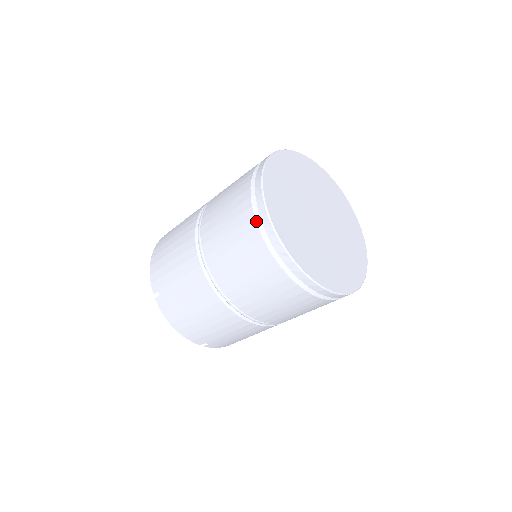
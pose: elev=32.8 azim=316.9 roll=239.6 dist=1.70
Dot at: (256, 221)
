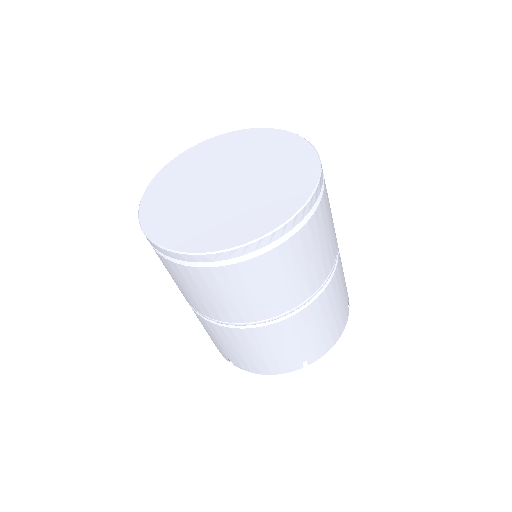
Dot at: occluded
